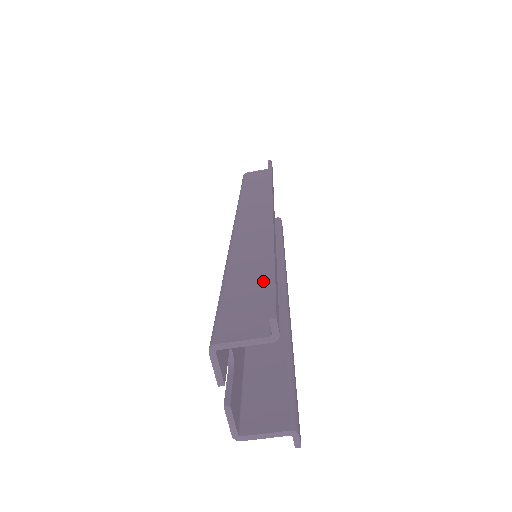
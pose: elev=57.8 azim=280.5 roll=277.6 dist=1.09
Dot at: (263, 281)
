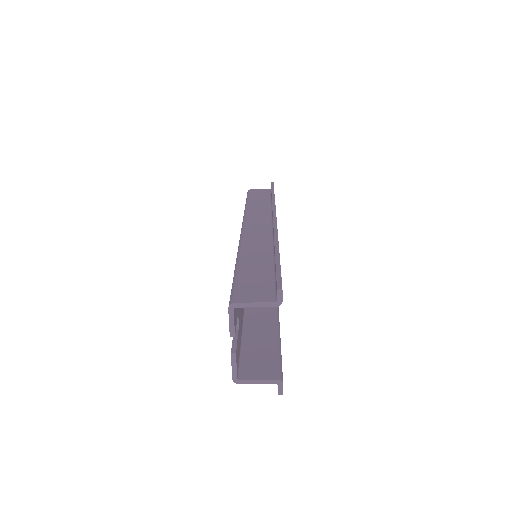
Dot at: (269, 268)
